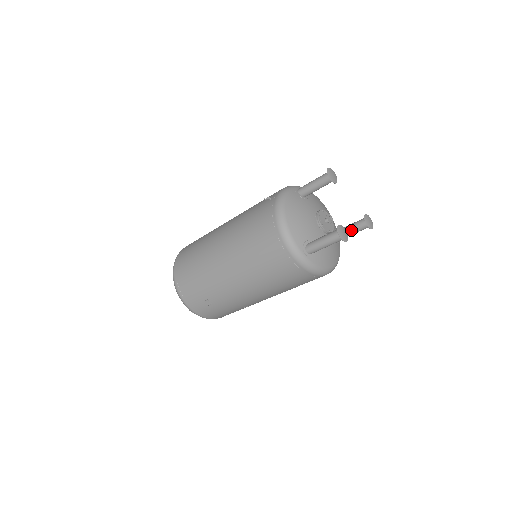
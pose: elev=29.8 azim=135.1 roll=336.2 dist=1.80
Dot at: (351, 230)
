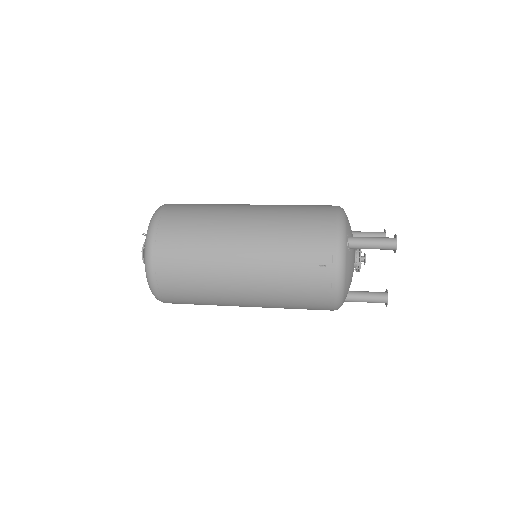
Dot at: occluded
